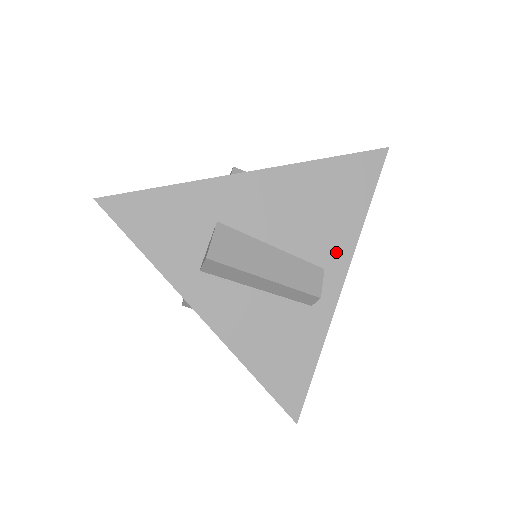
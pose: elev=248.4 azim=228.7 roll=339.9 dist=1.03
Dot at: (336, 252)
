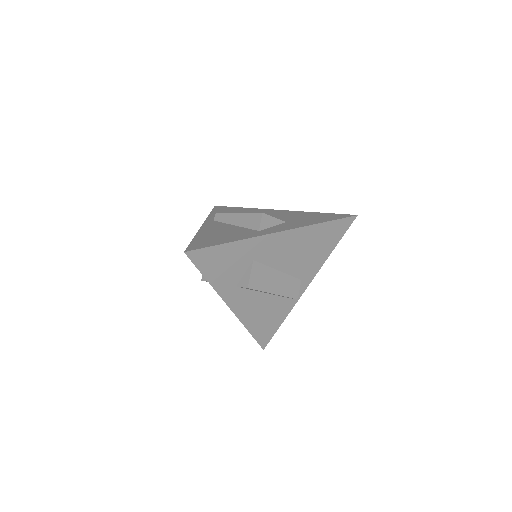
Dot at: (310, 271)
